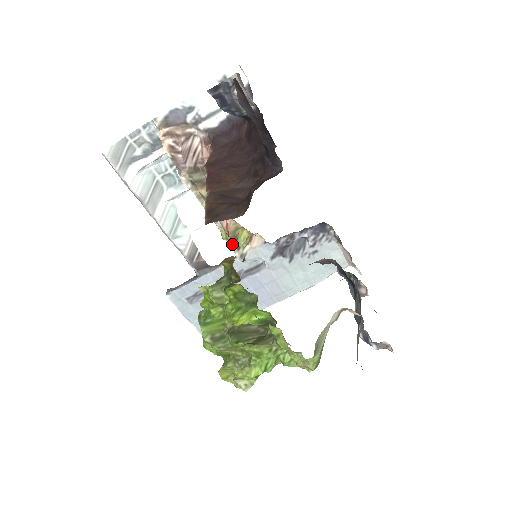
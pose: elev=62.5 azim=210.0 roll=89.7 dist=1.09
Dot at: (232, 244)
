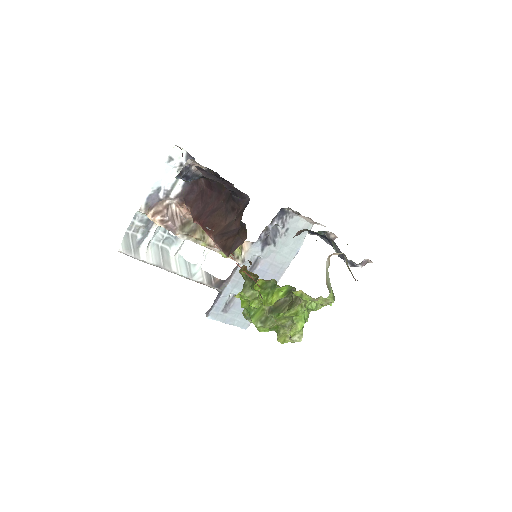
Dot at: (232, 257)
